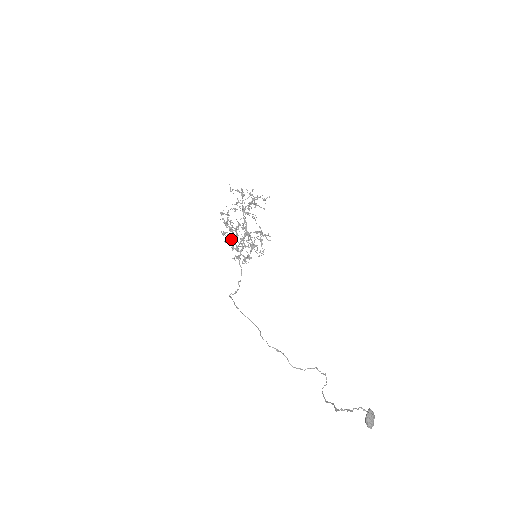
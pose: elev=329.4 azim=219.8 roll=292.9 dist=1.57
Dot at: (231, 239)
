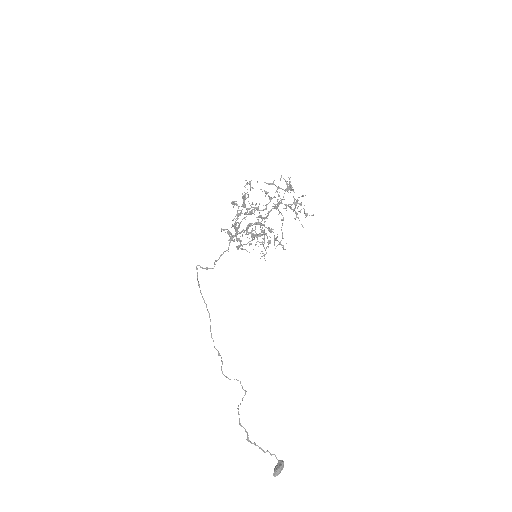
Dot at: (238, 215)
